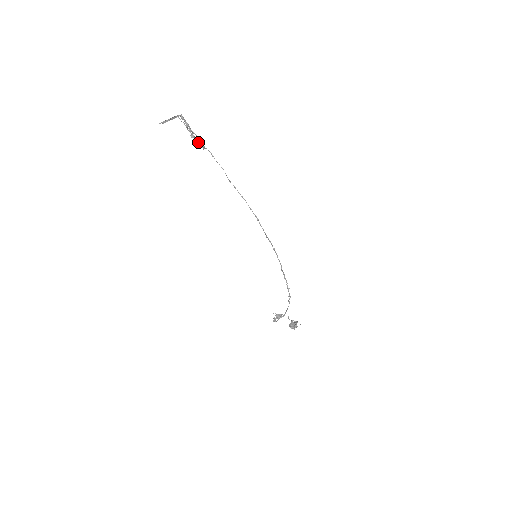
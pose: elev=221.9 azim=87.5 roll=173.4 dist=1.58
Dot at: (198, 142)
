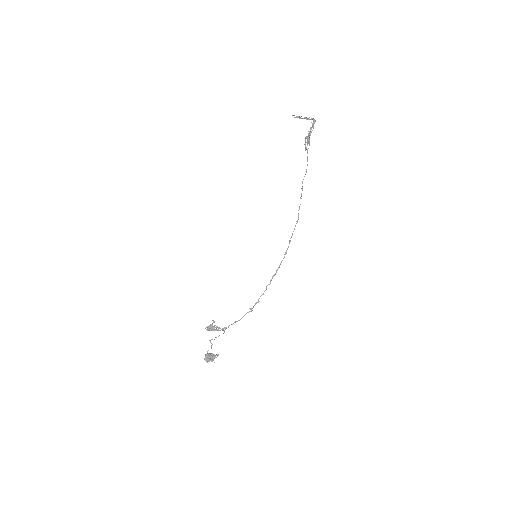
Dot at: (308, 142)
